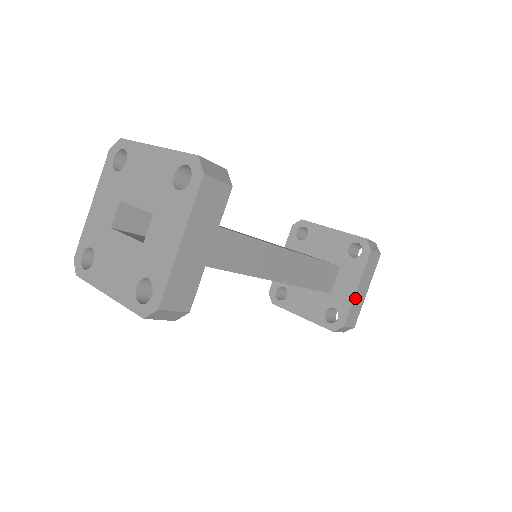
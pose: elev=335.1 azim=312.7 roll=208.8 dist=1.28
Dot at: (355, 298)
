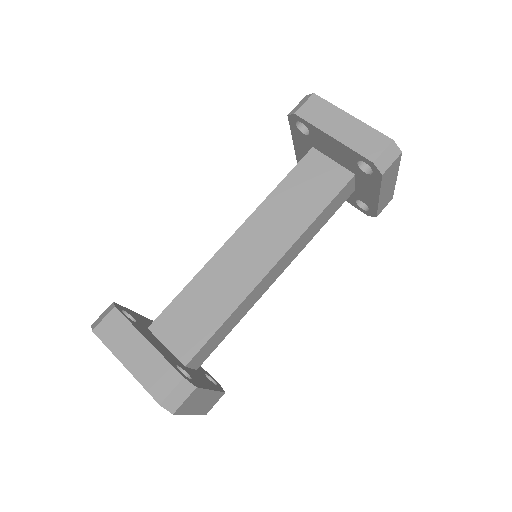
Dot at: (380, 201)
